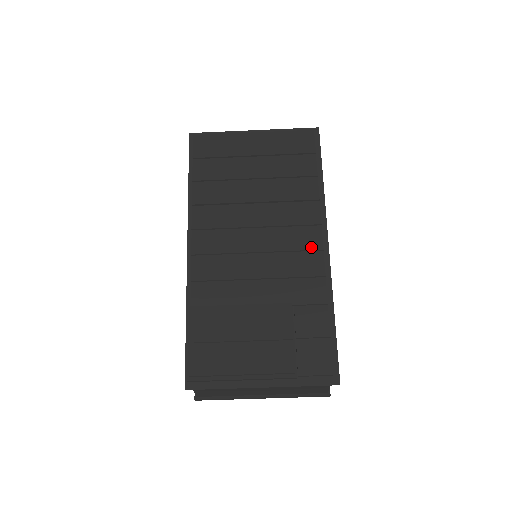
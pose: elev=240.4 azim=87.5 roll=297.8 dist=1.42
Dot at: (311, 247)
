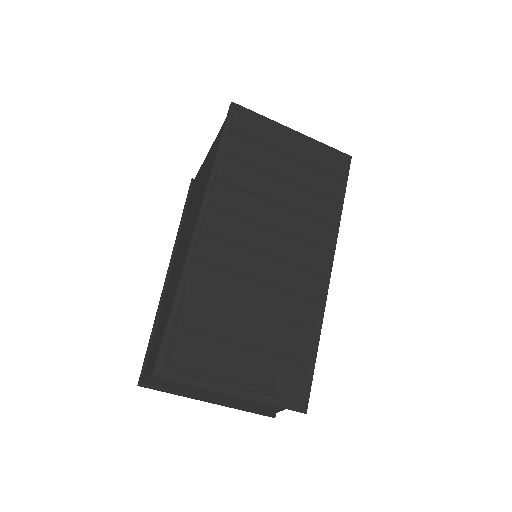
Dot at: (317, 269)
